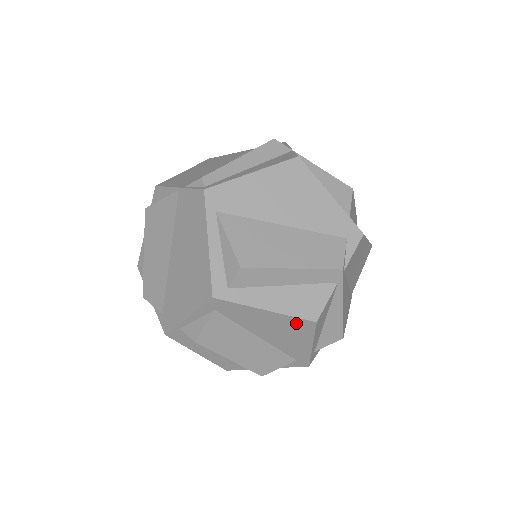
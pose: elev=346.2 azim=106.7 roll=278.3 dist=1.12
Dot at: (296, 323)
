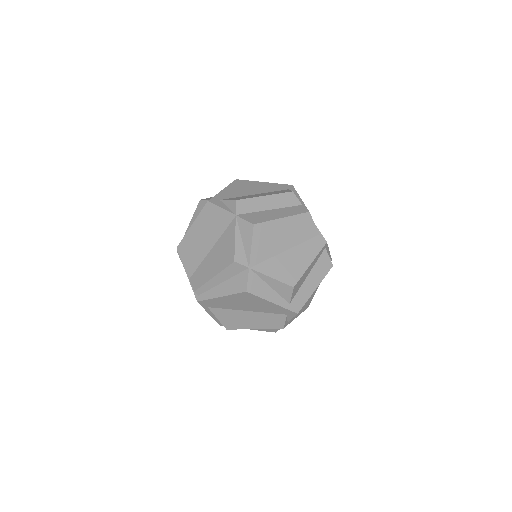
Dot at: occluded
